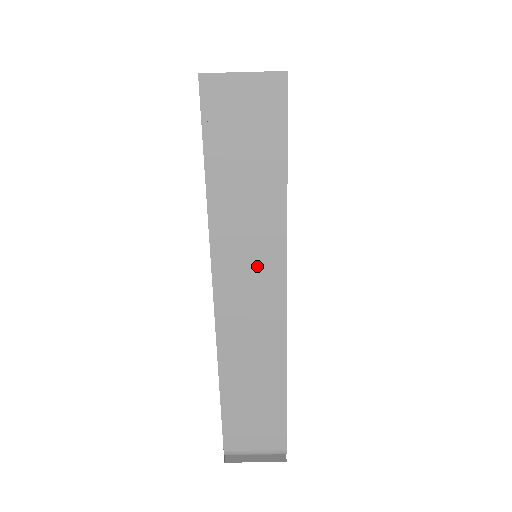
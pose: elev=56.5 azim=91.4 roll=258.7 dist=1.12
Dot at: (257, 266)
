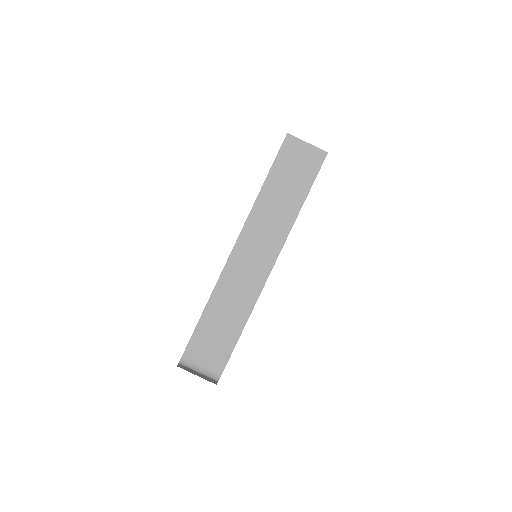
Dot at: (266, 241)
